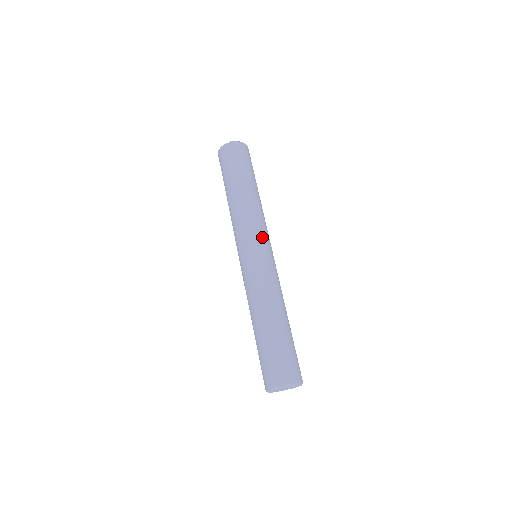
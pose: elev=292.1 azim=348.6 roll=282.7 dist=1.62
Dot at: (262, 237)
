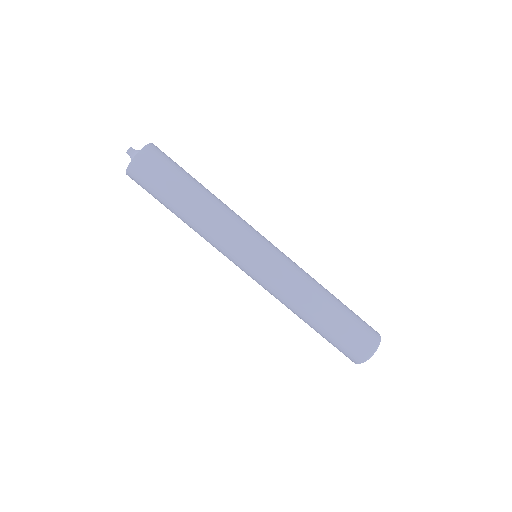
Dot at: (241, 253)
